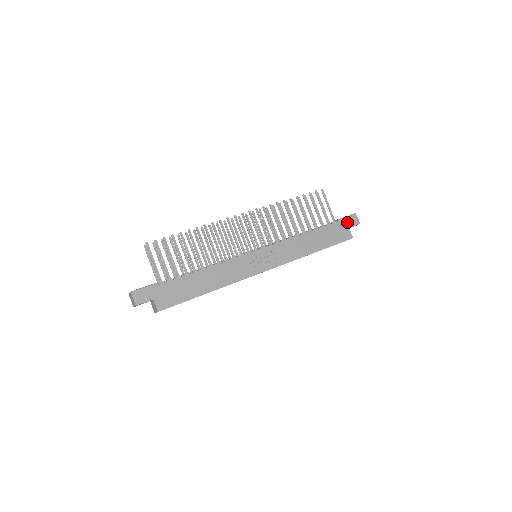
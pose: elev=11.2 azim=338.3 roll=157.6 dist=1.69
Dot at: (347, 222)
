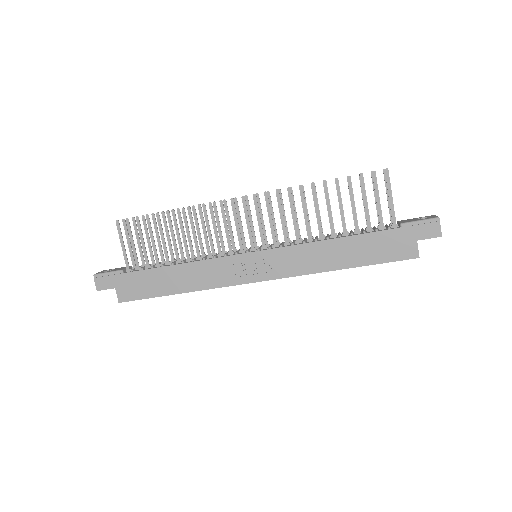
Dot at: (416, 230)
